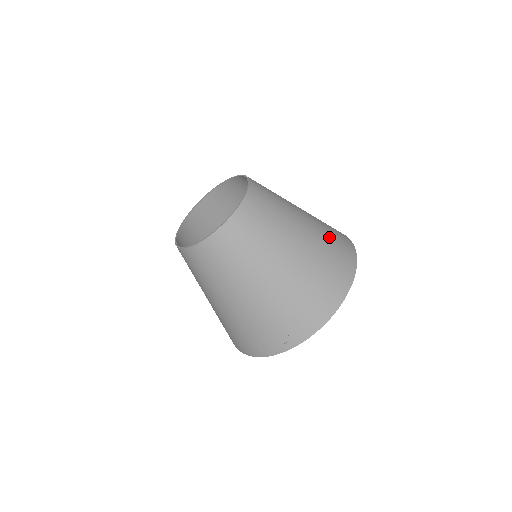
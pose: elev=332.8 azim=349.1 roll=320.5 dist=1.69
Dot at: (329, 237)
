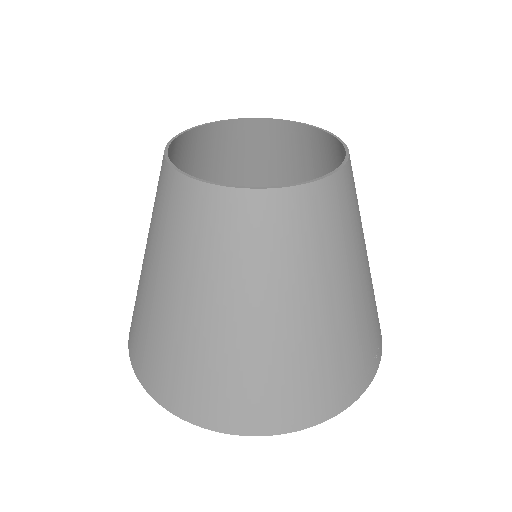
Dot at: occluded
